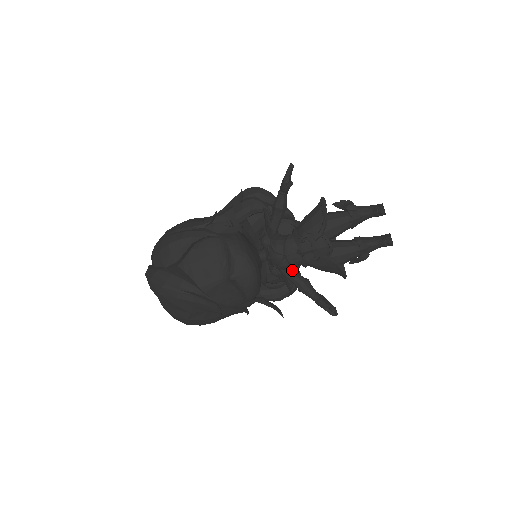
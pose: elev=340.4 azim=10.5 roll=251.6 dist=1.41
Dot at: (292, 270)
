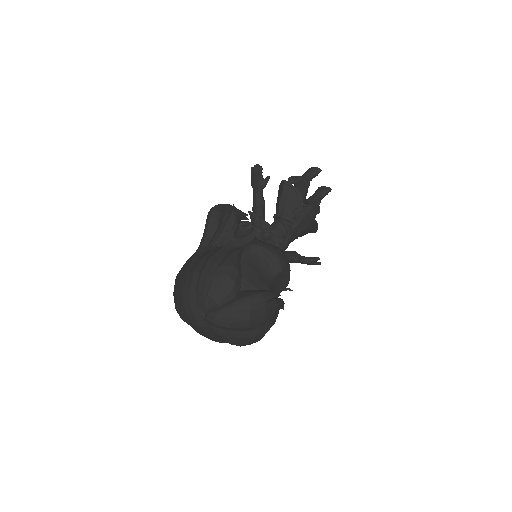
Dot at: occluded
